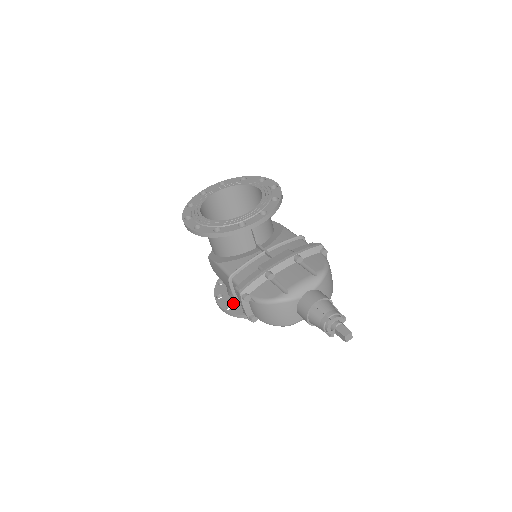
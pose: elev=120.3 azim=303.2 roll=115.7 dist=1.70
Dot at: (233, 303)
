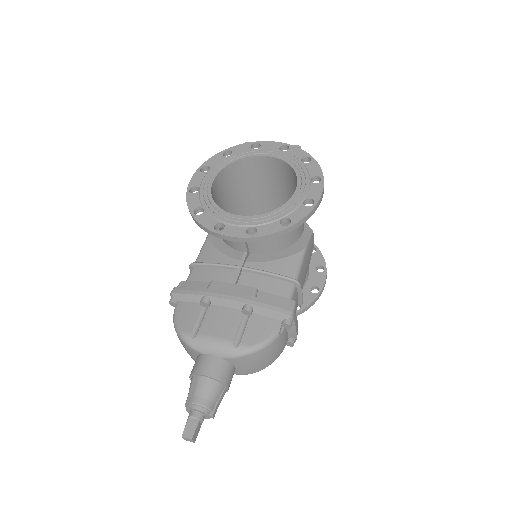
Dot at: occluded
